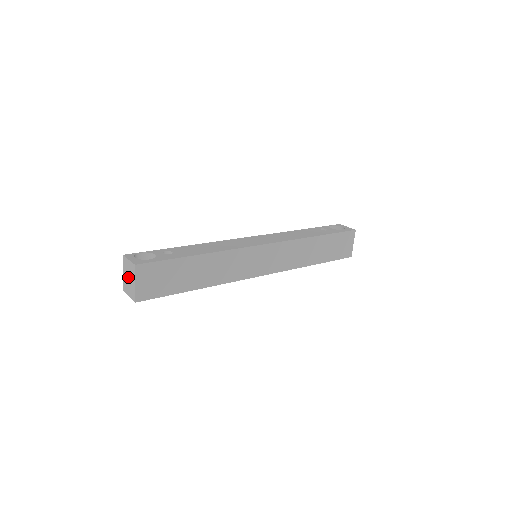
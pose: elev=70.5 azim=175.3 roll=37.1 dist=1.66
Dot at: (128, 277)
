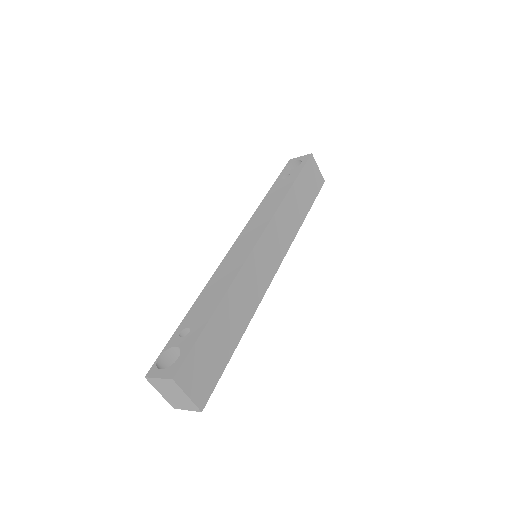
Dot at: (171, 394)
